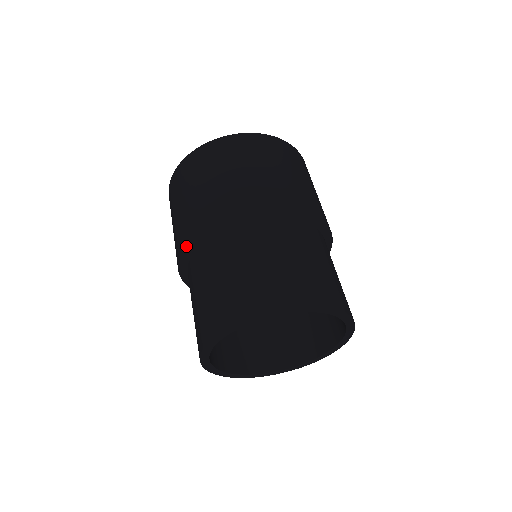
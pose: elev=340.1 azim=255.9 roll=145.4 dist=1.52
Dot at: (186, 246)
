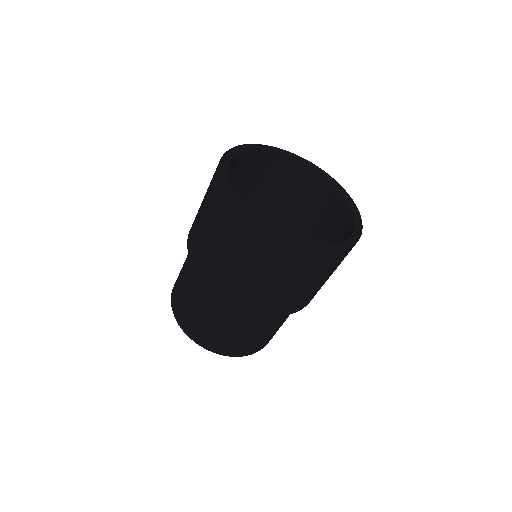
Dot at: occluded
